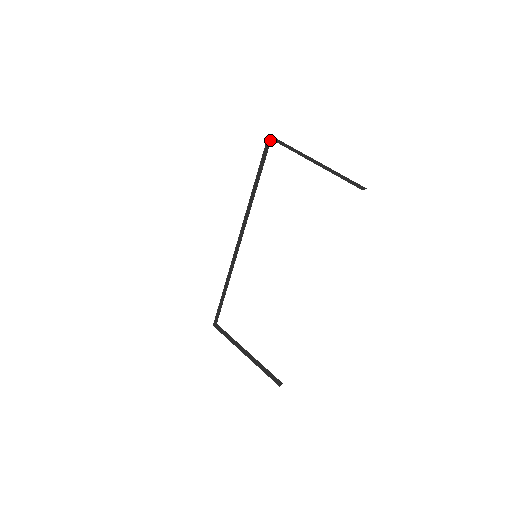
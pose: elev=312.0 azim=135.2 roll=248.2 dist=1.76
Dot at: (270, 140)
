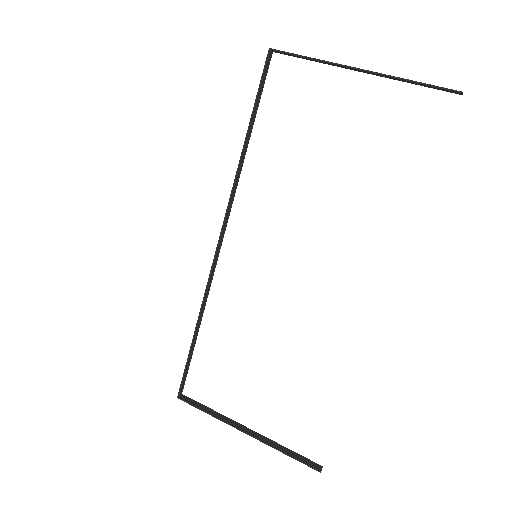
Dot at: (270, 57)
